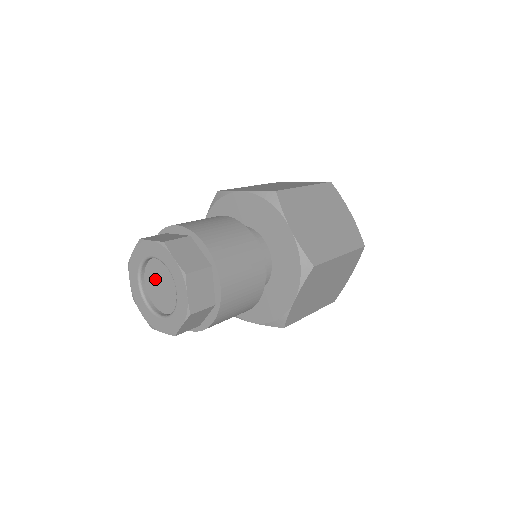
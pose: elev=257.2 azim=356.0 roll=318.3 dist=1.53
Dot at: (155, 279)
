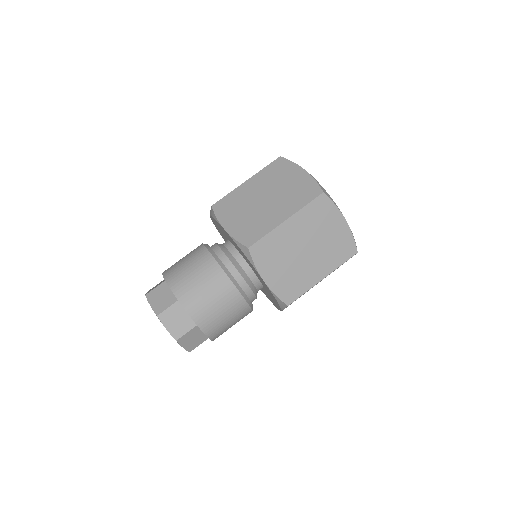
Dot at: occluded
